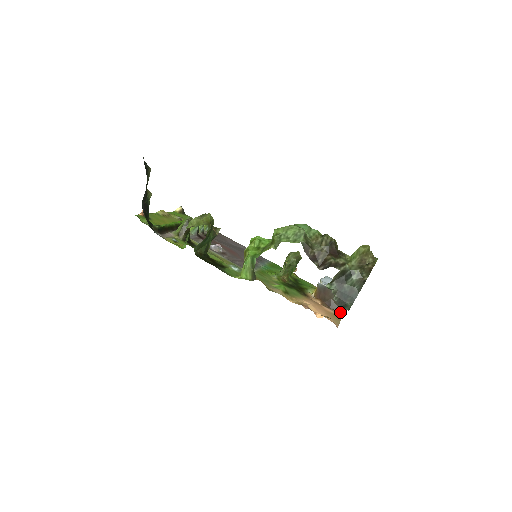
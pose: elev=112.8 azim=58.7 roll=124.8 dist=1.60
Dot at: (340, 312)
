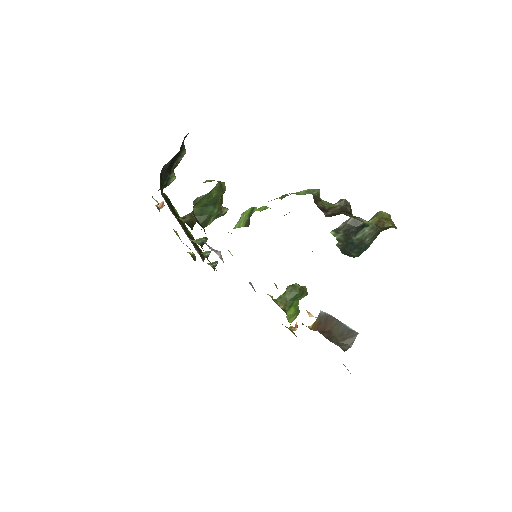
Dot at: (341, 348)
